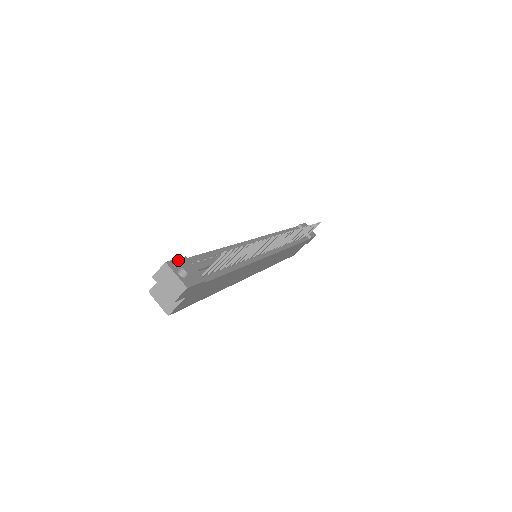
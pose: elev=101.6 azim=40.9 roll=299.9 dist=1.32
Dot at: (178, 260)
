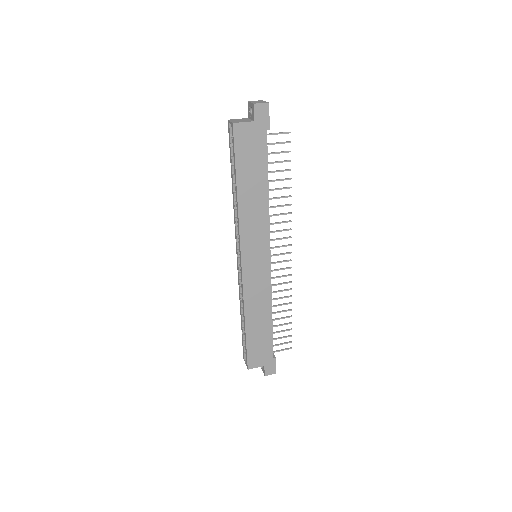
Dot at: occluded
